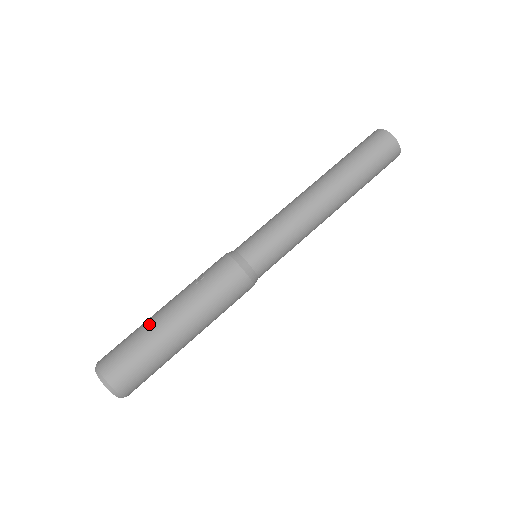
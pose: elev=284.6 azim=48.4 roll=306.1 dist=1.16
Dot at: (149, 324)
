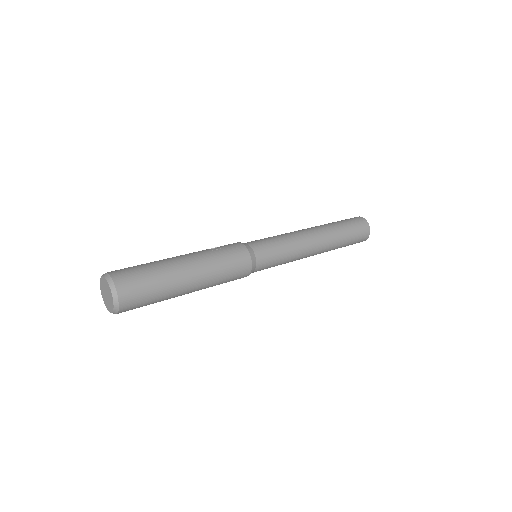
Dot at: (165, 261)
